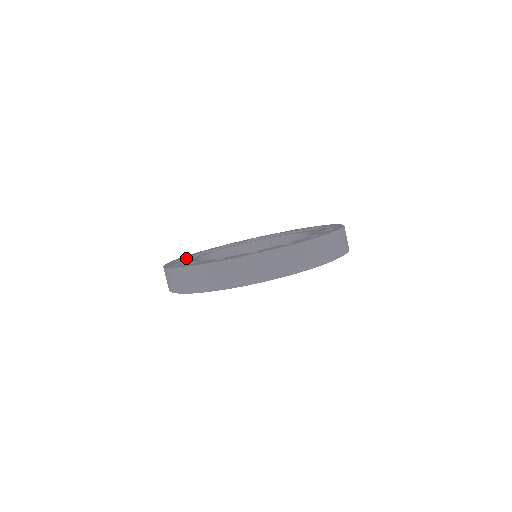
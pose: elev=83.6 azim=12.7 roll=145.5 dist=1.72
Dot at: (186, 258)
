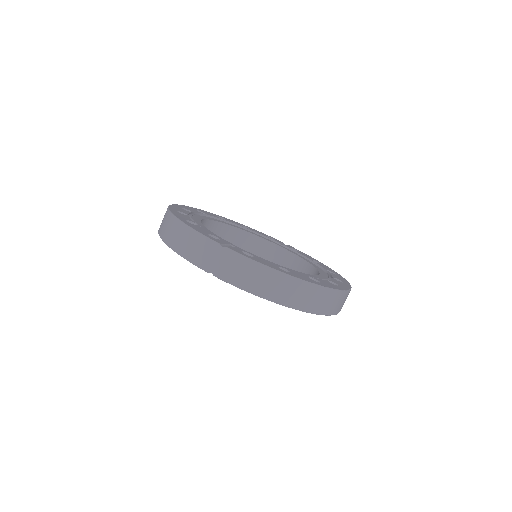
Dot at: occluded
